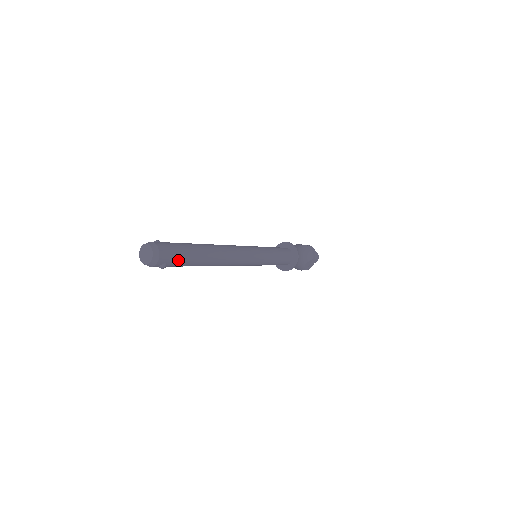
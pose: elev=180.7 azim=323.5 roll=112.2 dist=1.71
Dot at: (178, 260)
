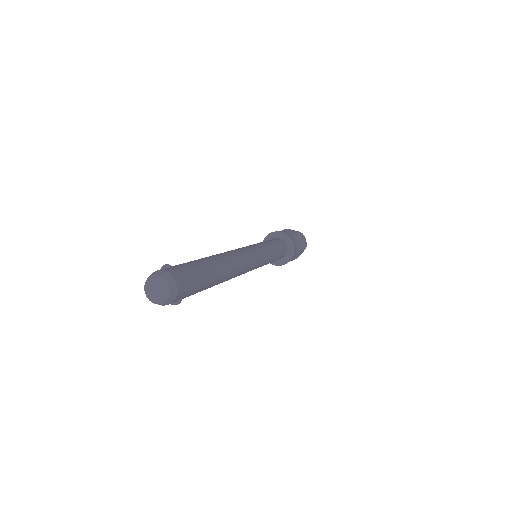
Dot at: (194, 291)
